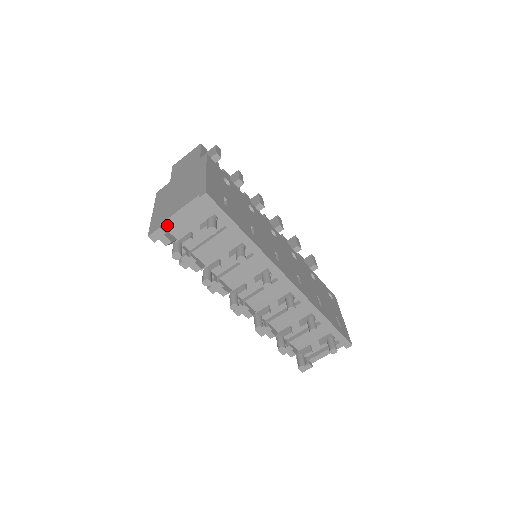
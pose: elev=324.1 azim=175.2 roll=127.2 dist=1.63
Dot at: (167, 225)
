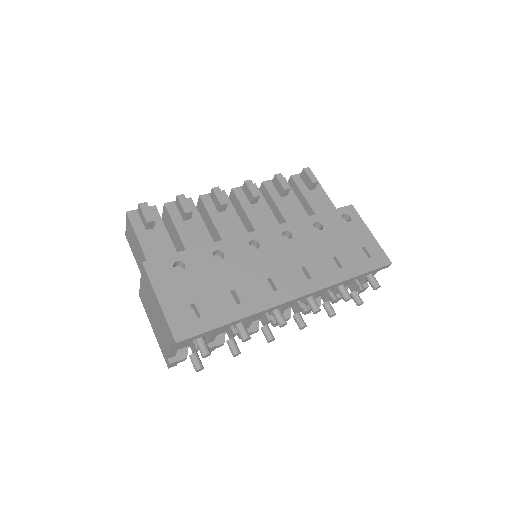
Dot at: (173, 355)
